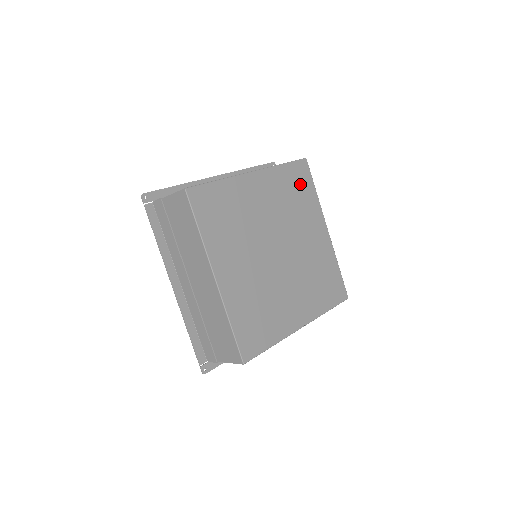
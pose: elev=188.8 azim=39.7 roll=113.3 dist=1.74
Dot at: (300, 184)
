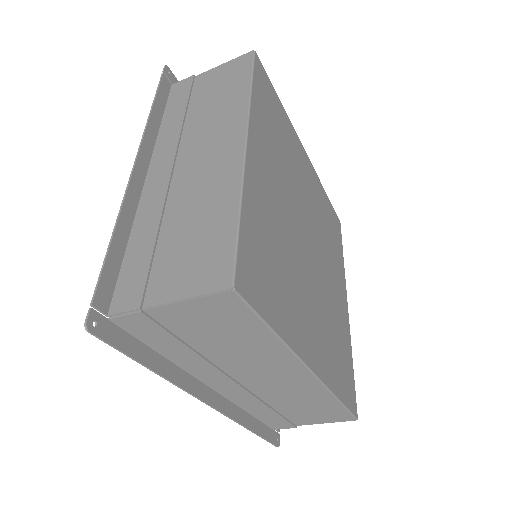
Dot at: (334, 229)
